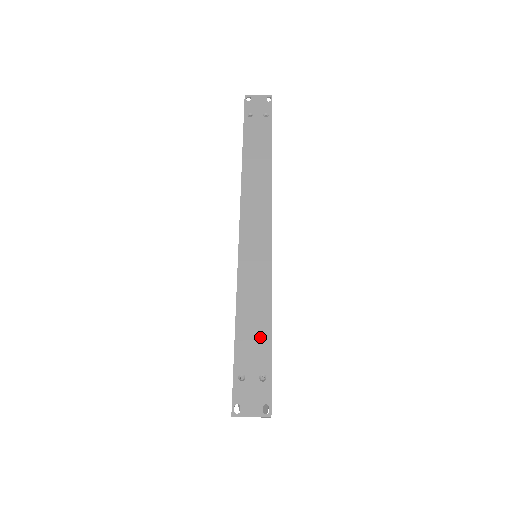
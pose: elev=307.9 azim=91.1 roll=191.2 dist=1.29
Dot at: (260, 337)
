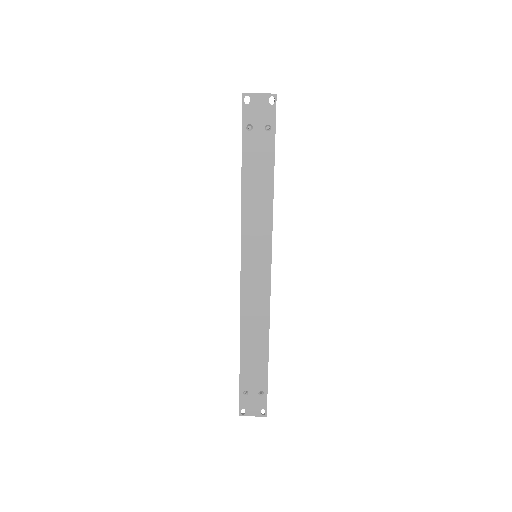
Dot at: (259, 366)
